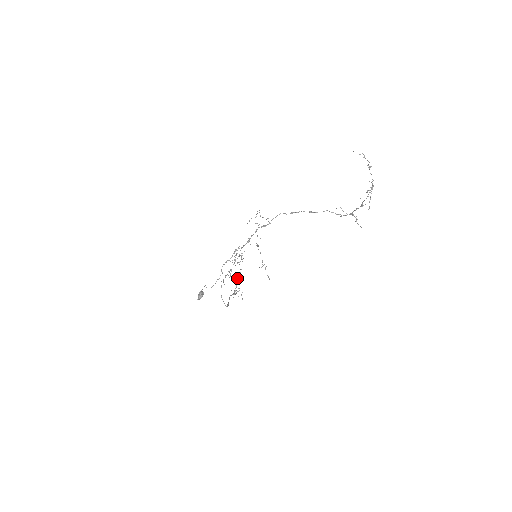
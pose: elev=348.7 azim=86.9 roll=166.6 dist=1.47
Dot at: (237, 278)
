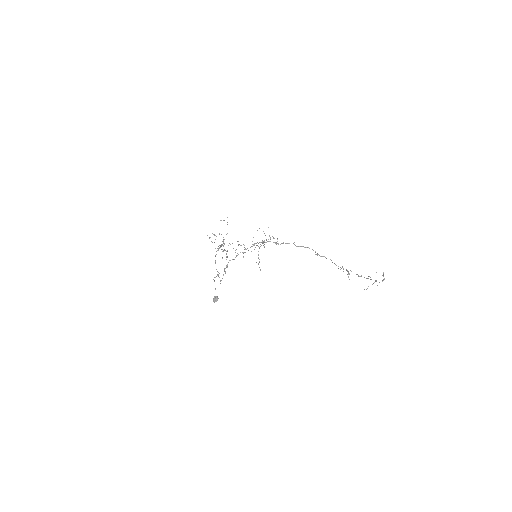
Dot at: occluded
